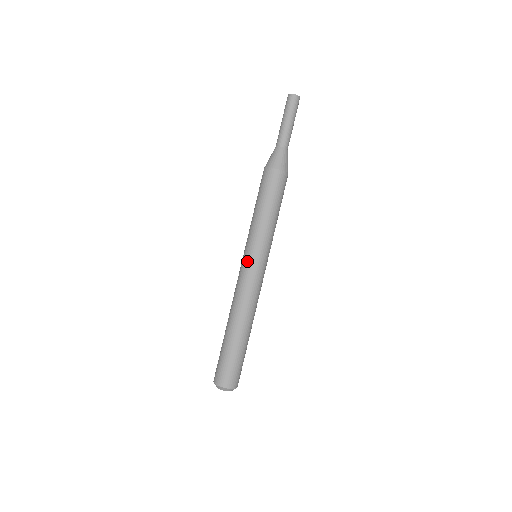
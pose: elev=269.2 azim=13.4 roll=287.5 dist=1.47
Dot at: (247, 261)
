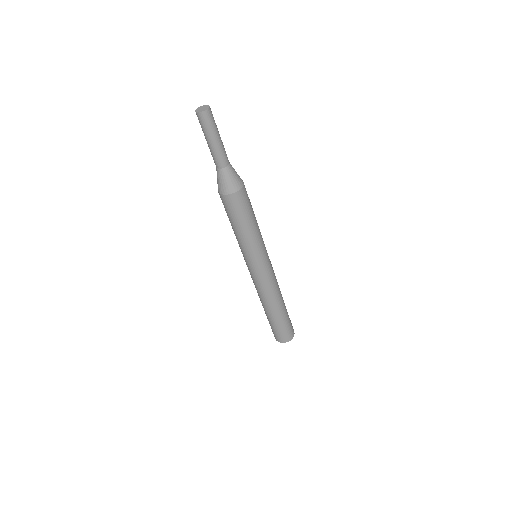
Dot at: (247, 266)
